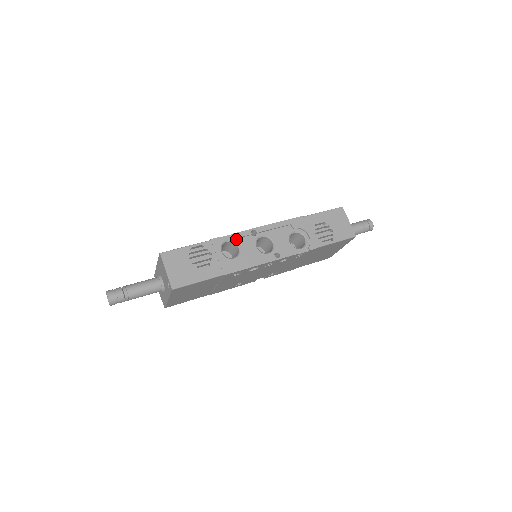
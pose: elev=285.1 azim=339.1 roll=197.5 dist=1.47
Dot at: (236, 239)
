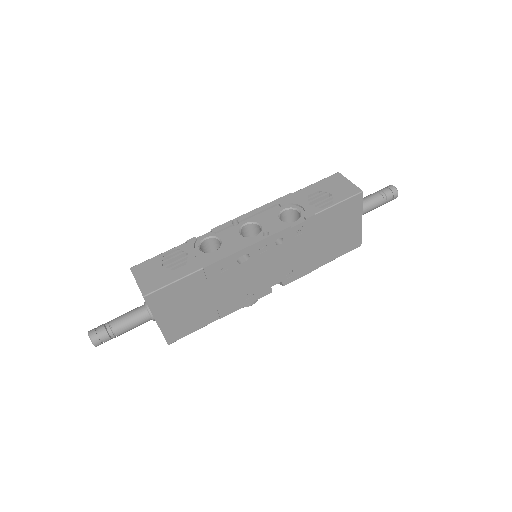
Dot at: (216, 234)
